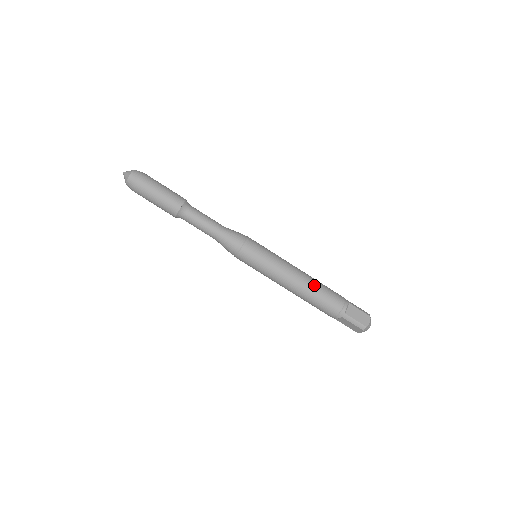
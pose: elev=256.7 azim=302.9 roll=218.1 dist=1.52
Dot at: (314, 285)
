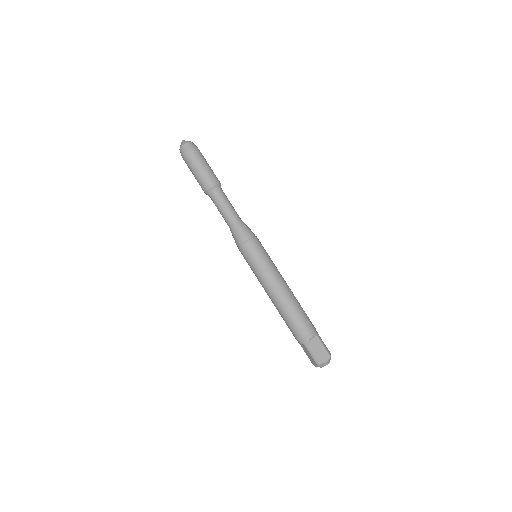
Dot at: (292, 304)
